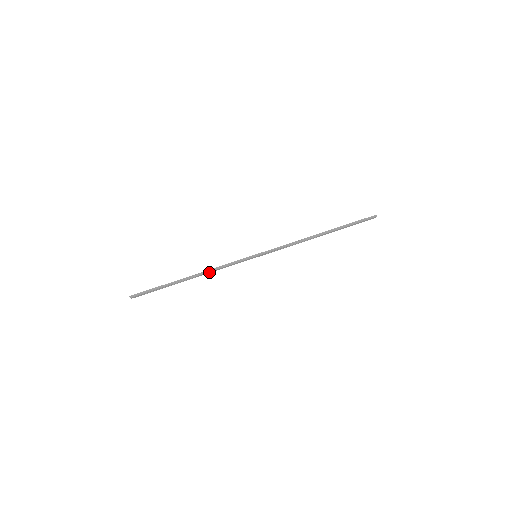
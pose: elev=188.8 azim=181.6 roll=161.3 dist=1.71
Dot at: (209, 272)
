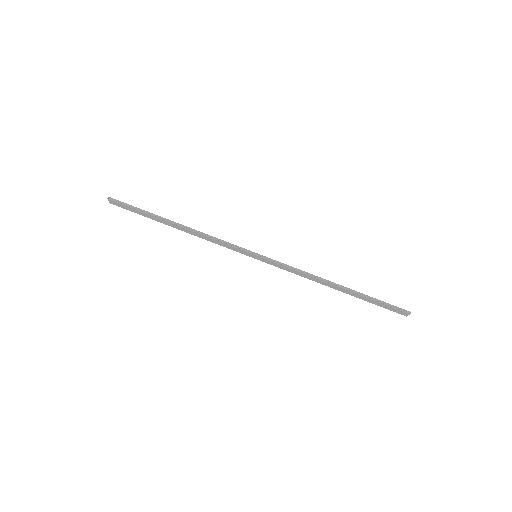
Dot at: (199, 235)
